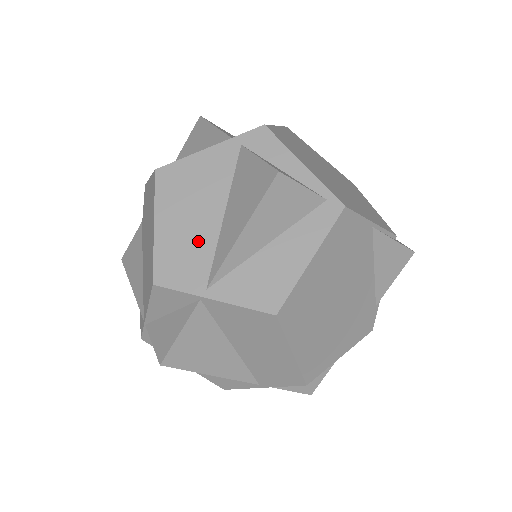
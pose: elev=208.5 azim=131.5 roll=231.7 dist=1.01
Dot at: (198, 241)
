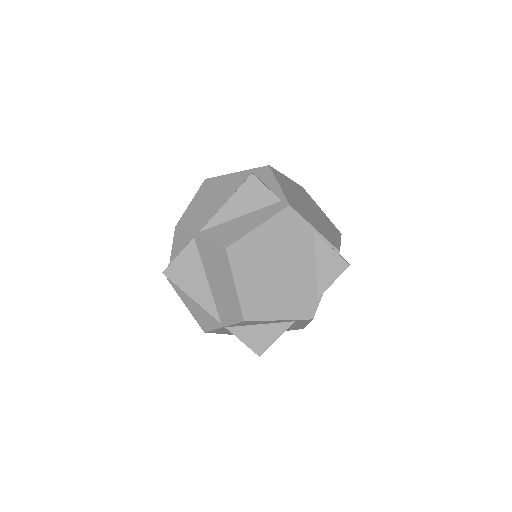
Dot at: (207, 211)
